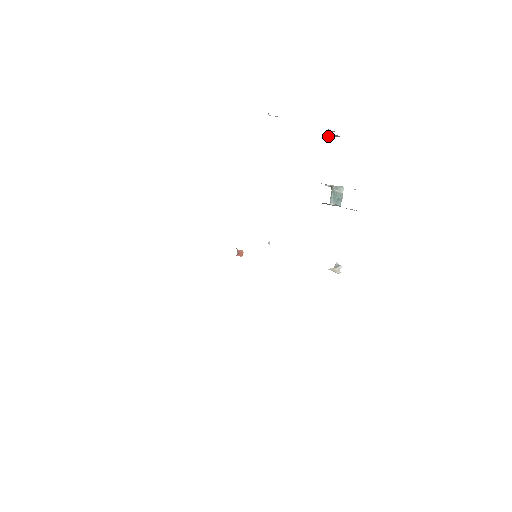
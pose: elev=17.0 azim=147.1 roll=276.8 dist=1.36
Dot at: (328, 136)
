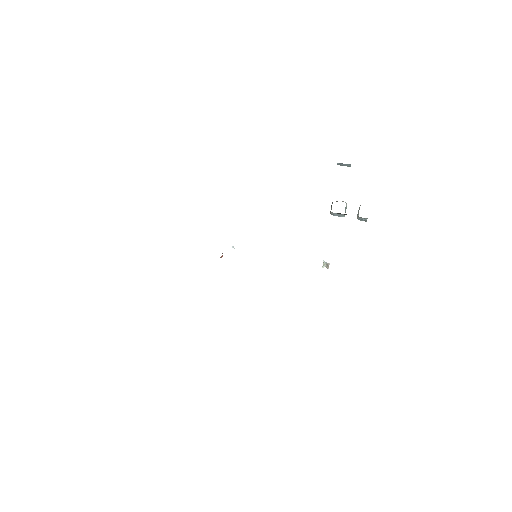
Dot at: (338, 164)
